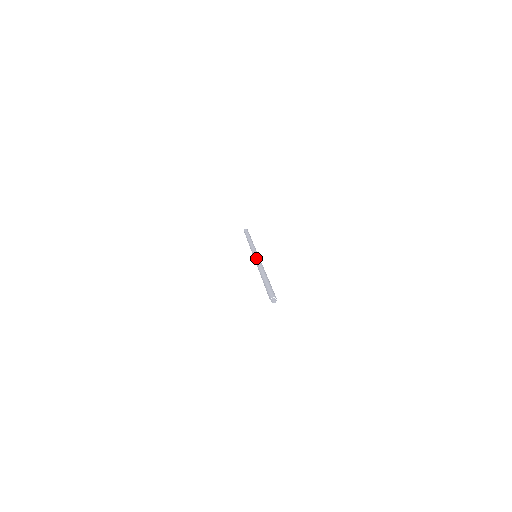
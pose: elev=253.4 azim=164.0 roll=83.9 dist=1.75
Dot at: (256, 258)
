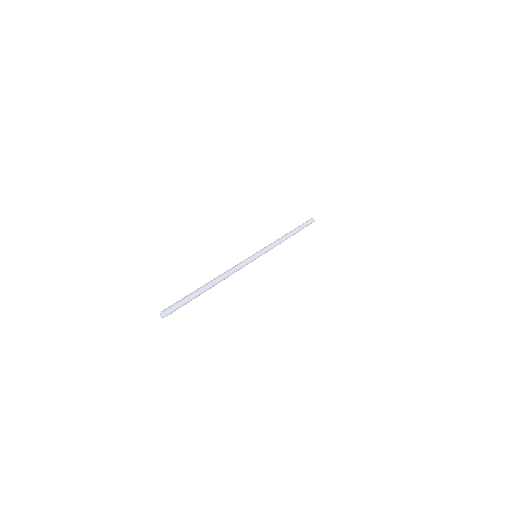
Dot at: (245, 259)
